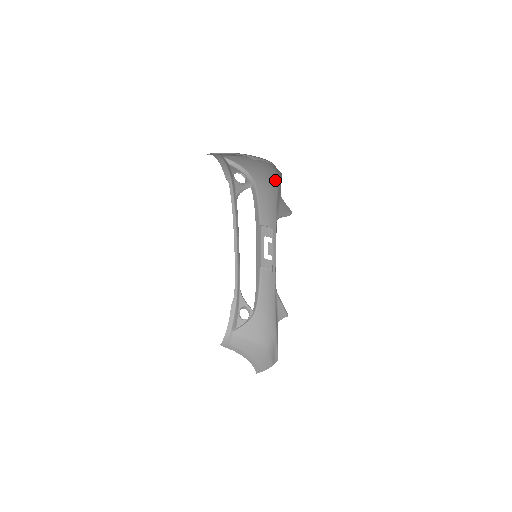
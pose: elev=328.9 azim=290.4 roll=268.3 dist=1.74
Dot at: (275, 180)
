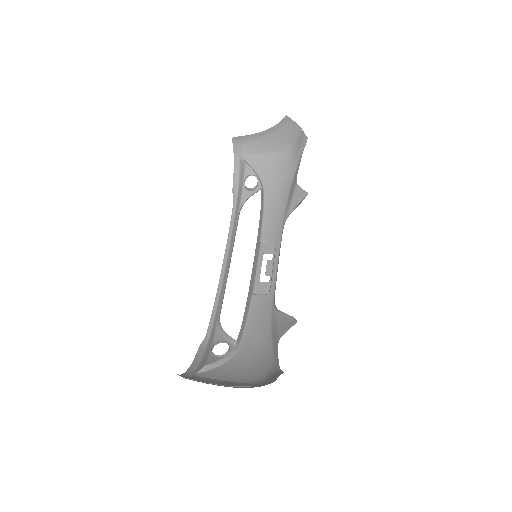
Dot at: (290, 177)
